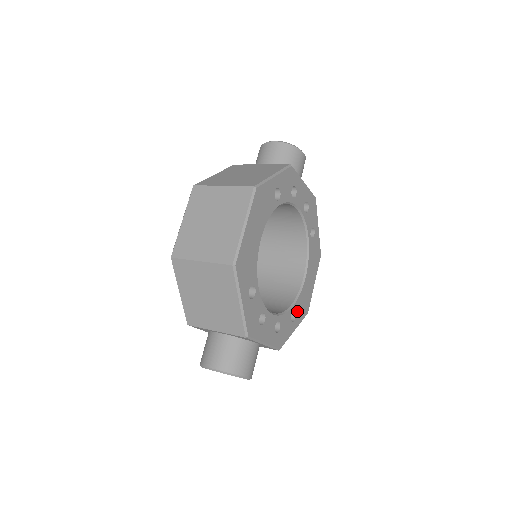
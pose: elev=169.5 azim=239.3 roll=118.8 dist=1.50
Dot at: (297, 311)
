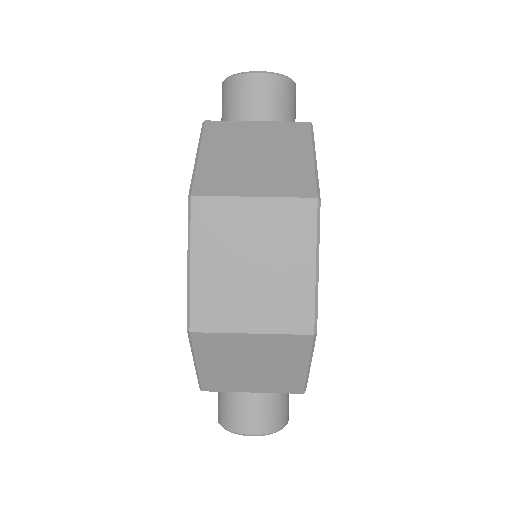
Dot at: occluded
